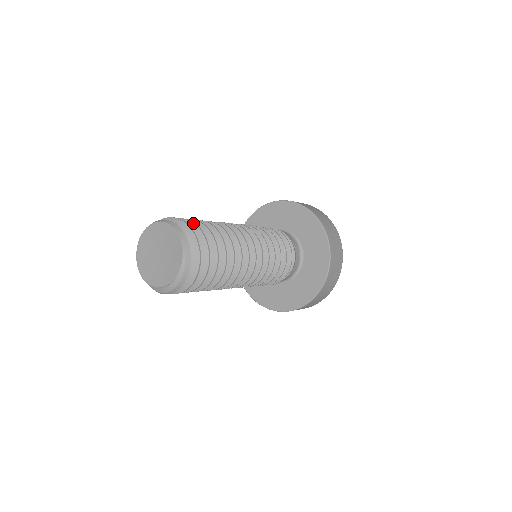
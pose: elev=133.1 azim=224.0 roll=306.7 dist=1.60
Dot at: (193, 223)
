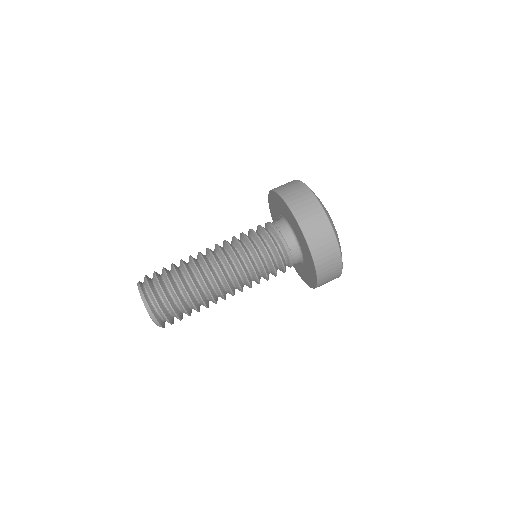
Dot at: (158, 284)
